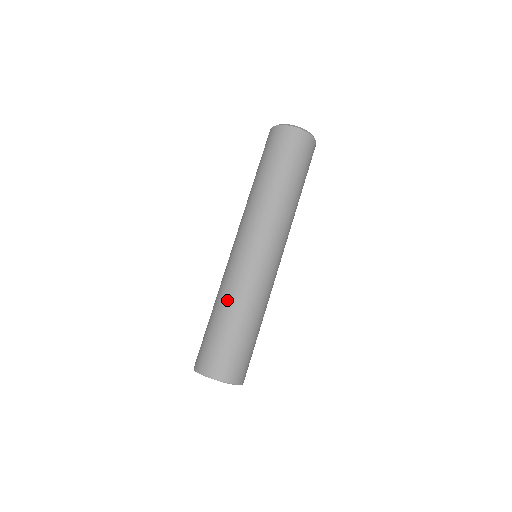
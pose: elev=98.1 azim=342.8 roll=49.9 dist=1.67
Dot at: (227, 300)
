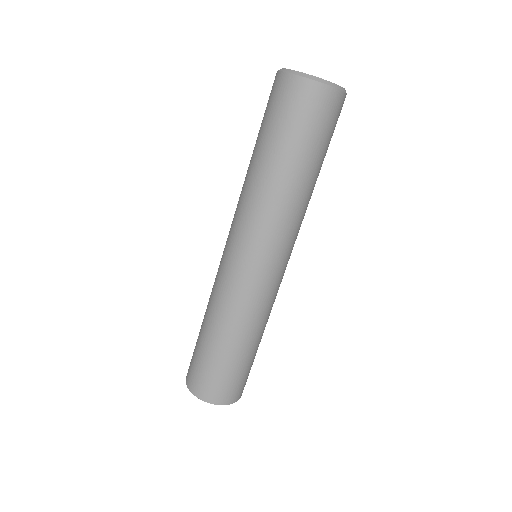
Dot at: (207, 306)
